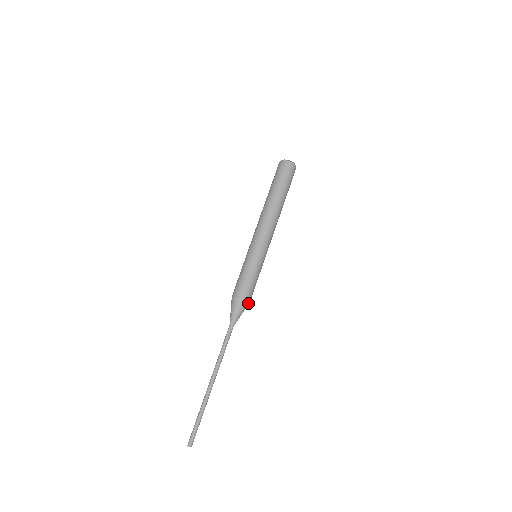
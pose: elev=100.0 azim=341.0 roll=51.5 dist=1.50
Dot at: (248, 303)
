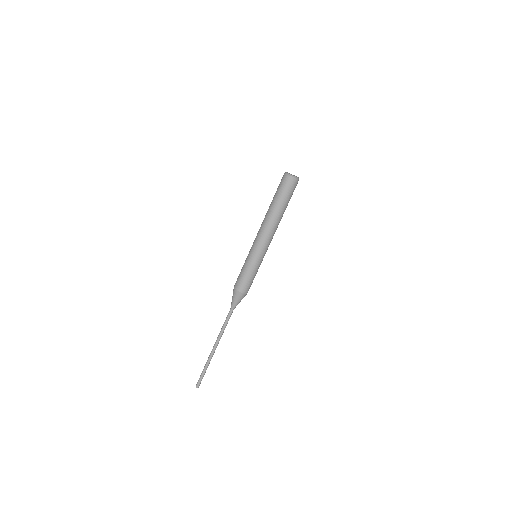
Dot at: (245, 294)
